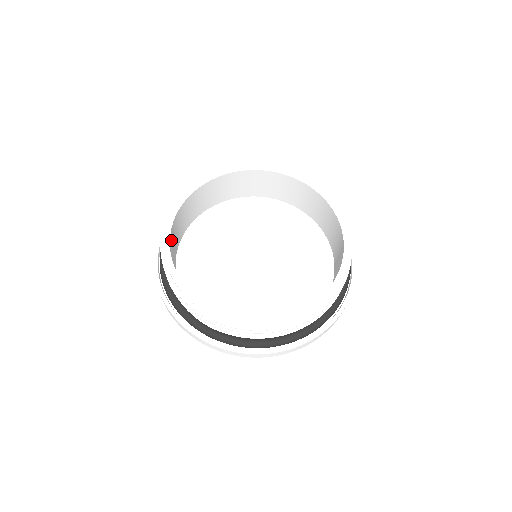
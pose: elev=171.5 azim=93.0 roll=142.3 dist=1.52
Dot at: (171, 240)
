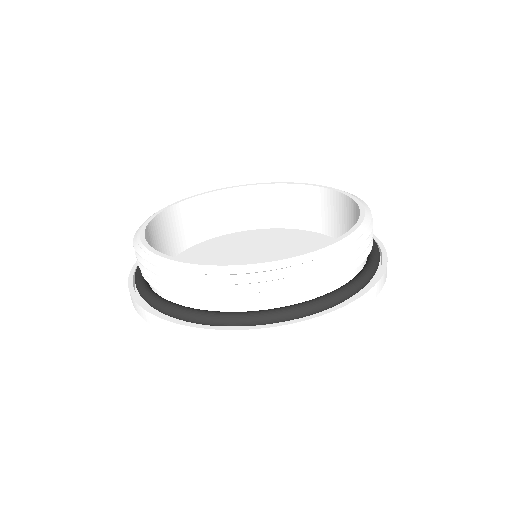
Dot at: (156, 227)
